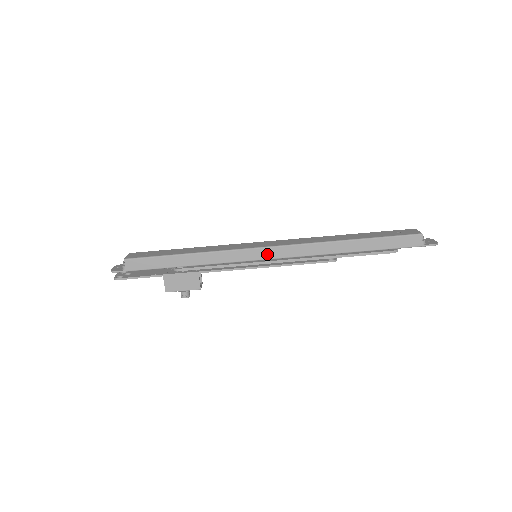
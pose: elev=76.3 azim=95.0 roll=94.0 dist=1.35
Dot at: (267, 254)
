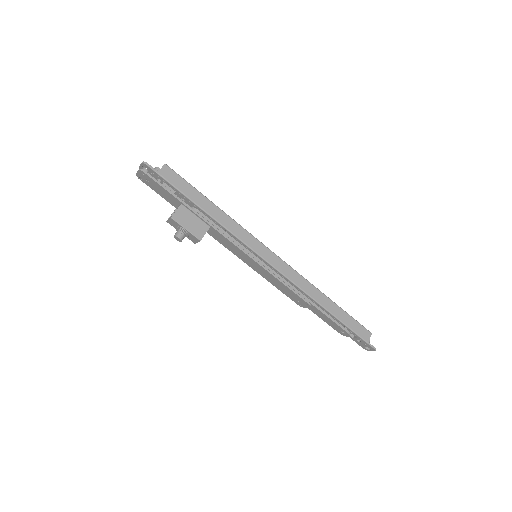
Dot at: (270, 258)
